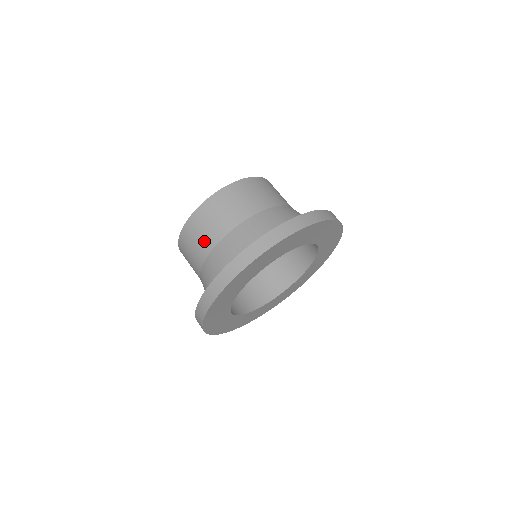
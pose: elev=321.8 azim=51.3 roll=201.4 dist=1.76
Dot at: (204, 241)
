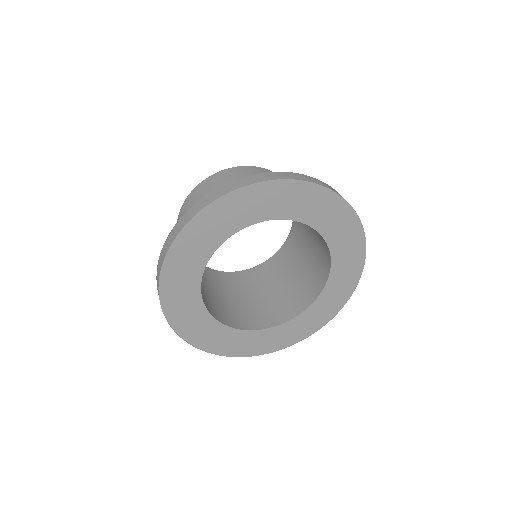
Dot at: occluded
